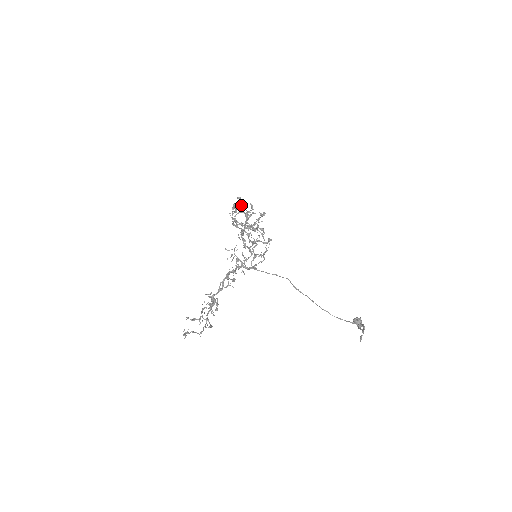
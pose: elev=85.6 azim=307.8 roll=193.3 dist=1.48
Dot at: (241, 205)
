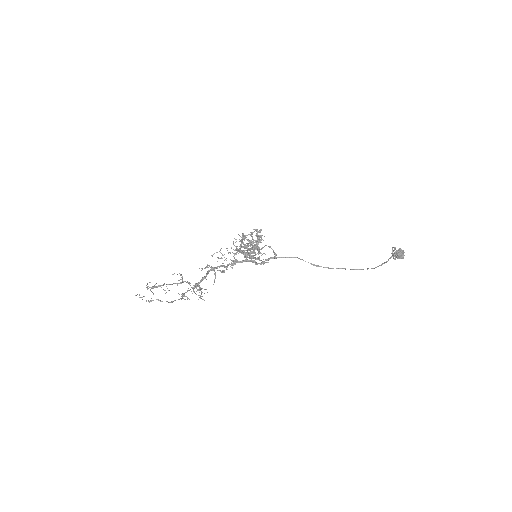
Dot at: occluded
